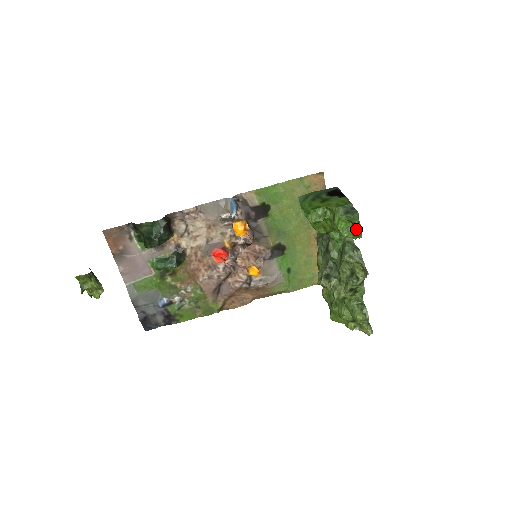
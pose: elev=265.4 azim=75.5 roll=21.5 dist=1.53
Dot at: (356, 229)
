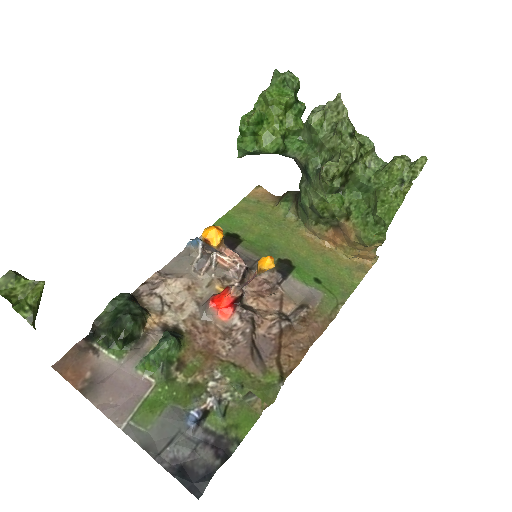
Dot at: (286, 77)
